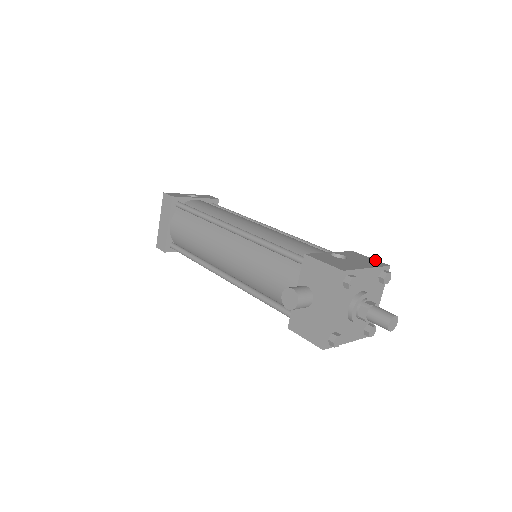
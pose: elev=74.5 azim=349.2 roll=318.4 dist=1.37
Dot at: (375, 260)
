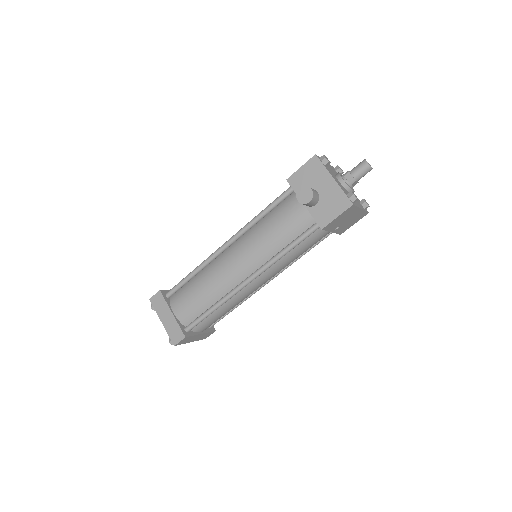
Dot at: occluded
